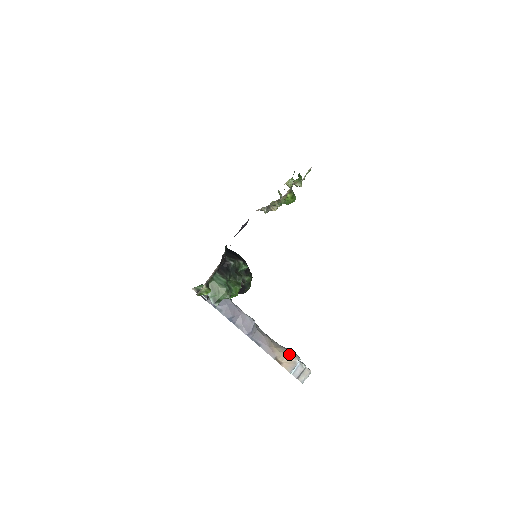
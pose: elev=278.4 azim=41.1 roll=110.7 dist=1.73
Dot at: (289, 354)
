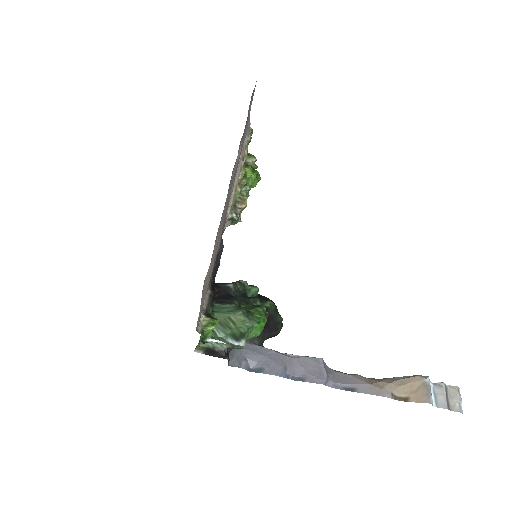
Dot at: (406, 379)
